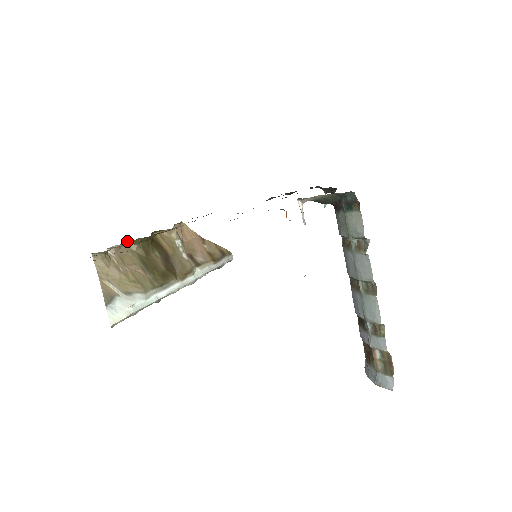
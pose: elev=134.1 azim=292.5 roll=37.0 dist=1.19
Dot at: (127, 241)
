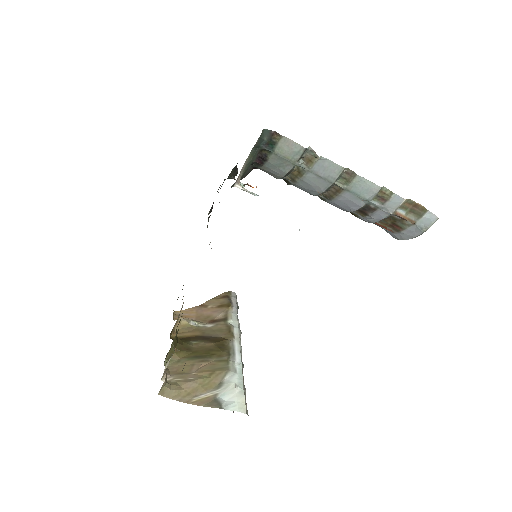
Dot at: (165, 359)
